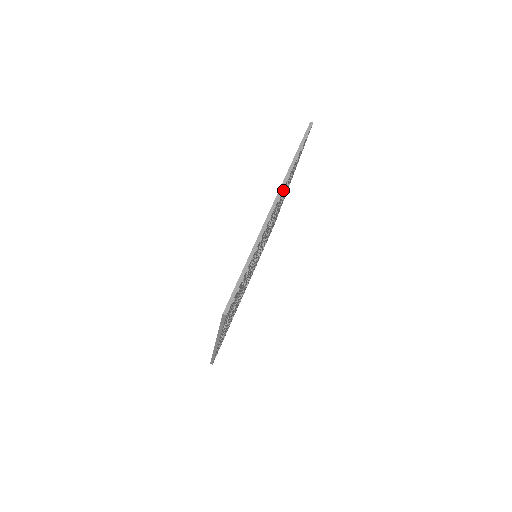
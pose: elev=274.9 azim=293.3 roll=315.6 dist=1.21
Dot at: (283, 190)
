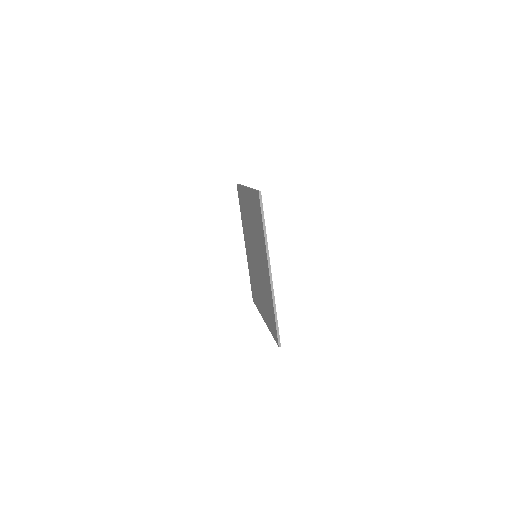
Dot at: occluded
